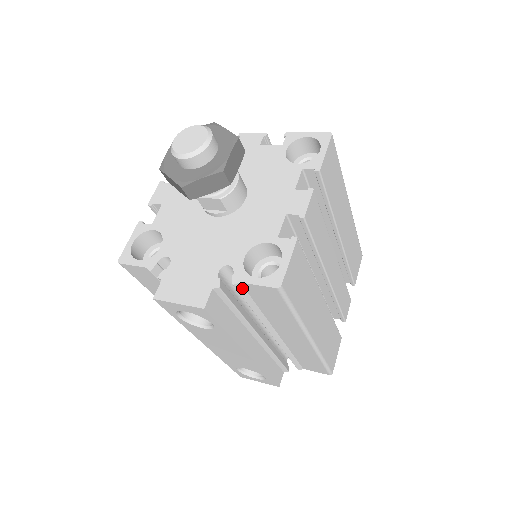
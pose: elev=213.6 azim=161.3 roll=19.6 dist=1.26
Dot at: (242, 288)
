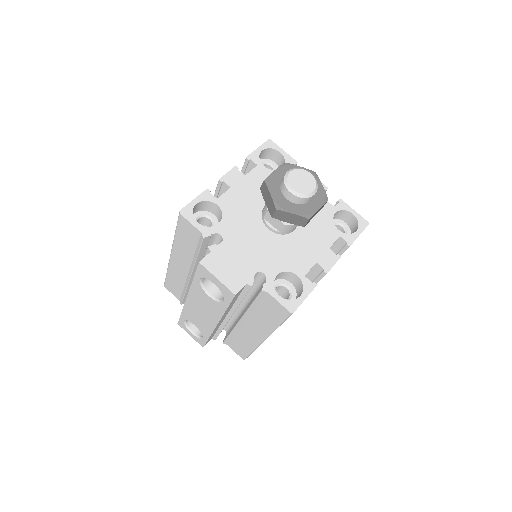
Dot at: (264, 294)
